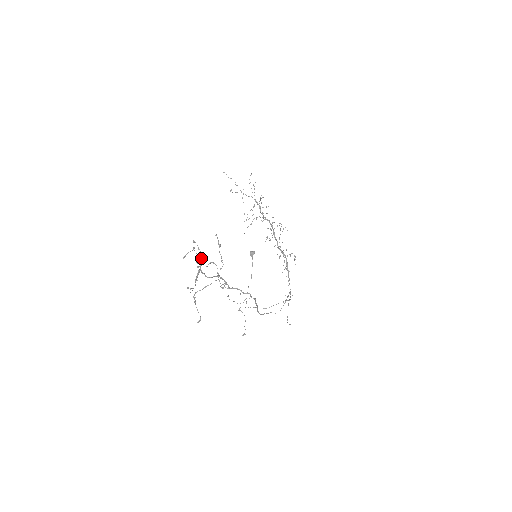
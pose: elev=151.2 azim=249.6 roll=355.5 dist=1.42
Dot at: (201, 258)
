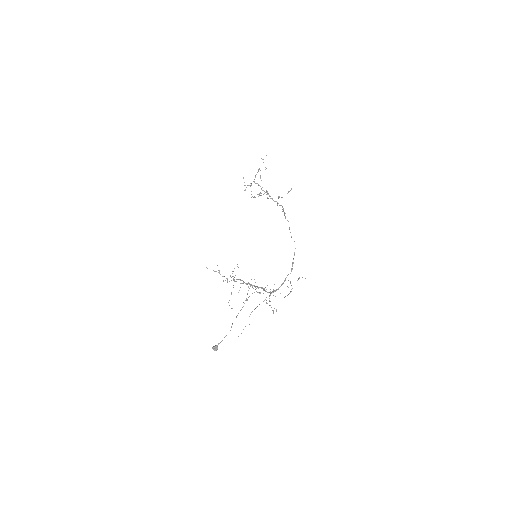
Dot at: occluded
